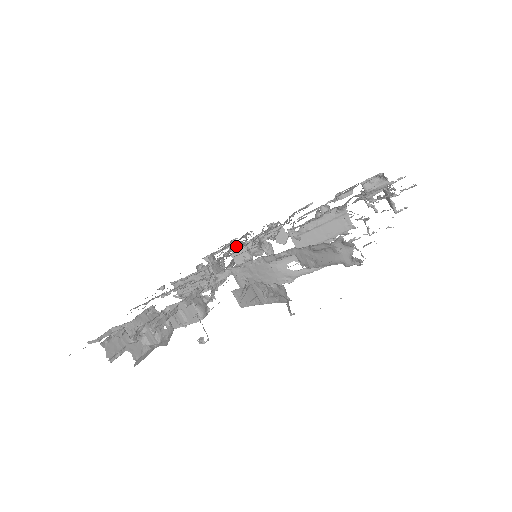
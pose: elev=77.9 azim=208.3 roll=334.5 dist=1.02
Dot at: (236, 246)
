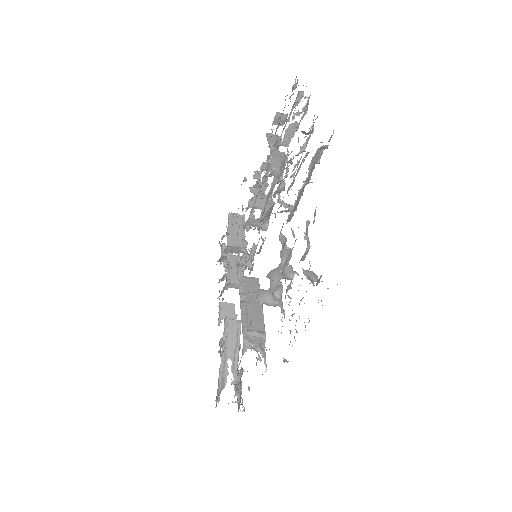
Dot at: (280, 144)
